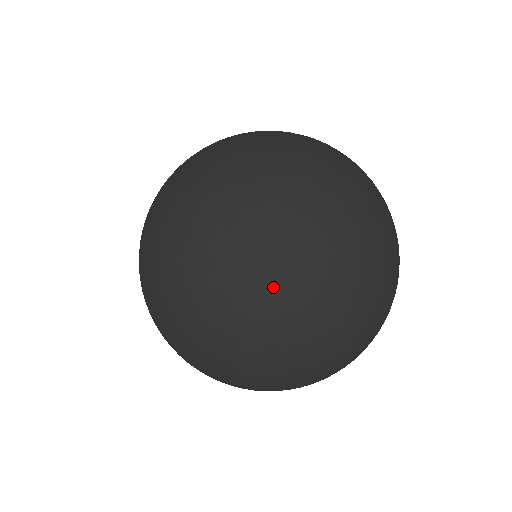
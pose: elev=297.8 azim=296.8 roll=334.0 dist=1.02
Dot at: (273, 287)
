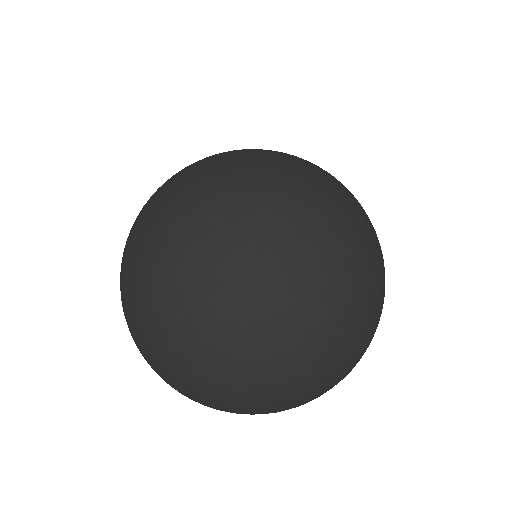
Dot at: (309, 227)
